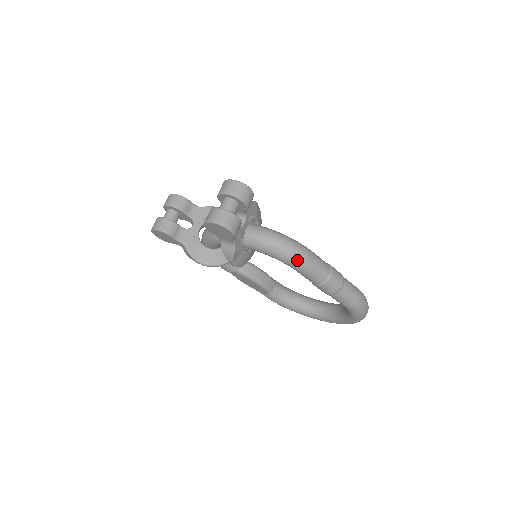
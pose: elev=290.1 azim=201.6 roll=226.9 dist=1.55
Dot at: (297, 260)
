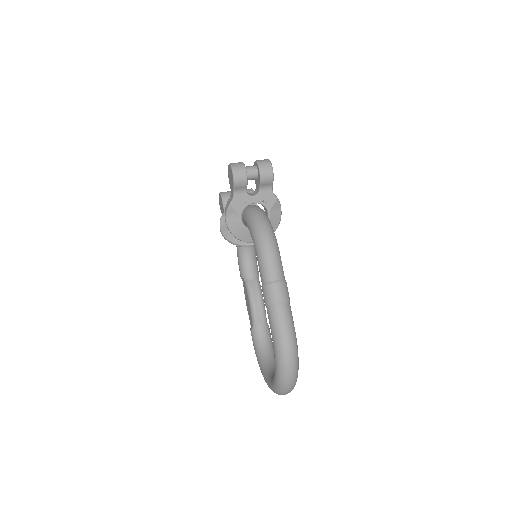
Dot at: (261, 242)
